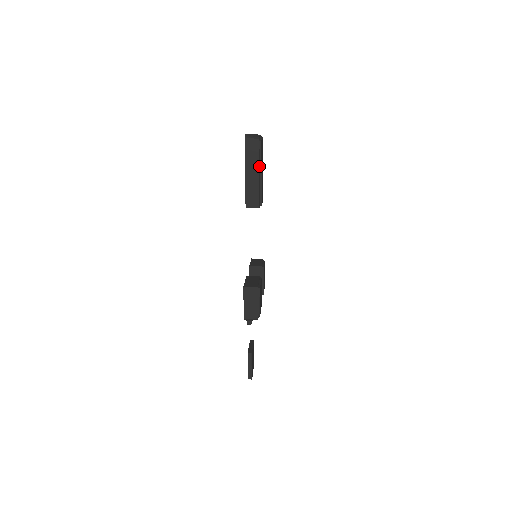
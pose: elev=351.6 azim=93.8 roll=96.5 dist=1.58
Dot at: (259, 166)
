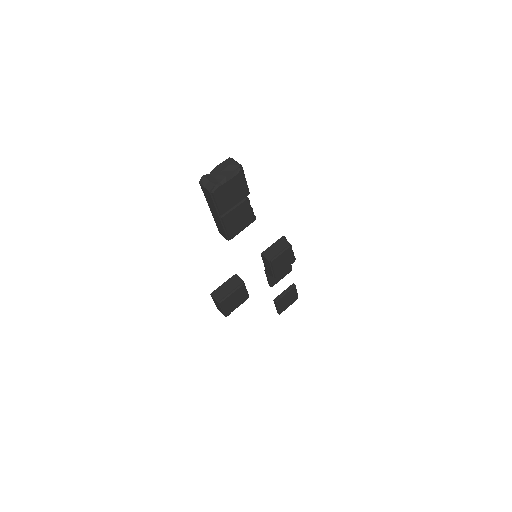
Dot at: (218, 212)
